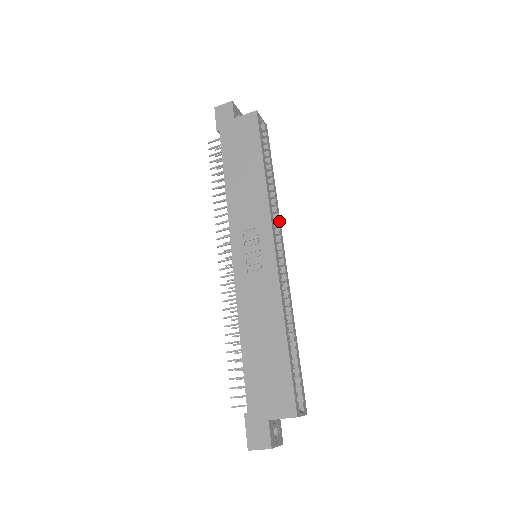
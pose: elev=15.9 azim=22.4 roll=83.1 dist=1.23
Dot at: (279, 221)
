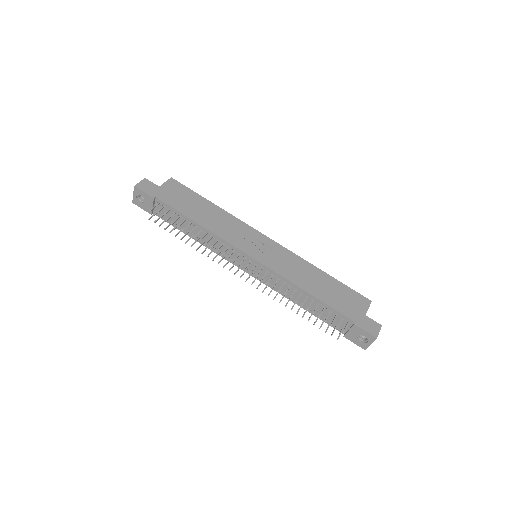
Dot at: occluded
